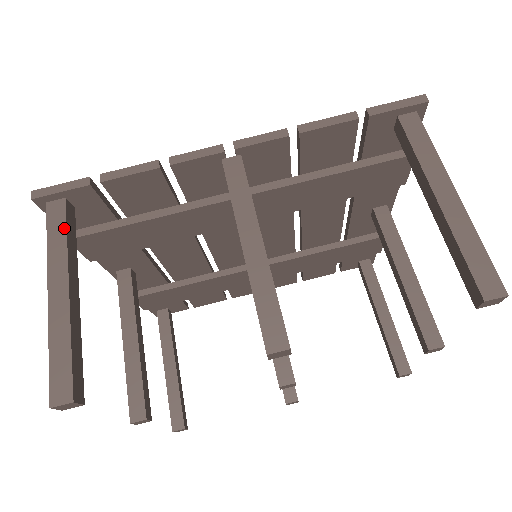
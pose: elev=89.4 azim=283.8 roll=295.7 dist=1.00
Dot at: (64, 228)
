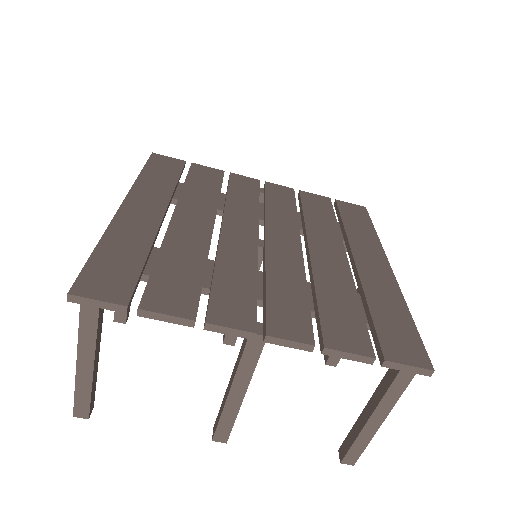
Dot at: (95, 326)
